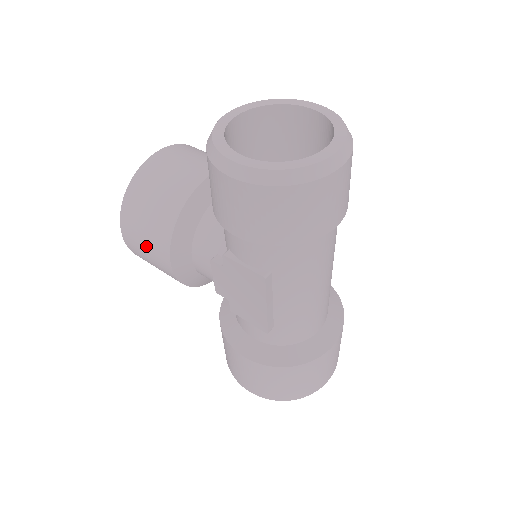
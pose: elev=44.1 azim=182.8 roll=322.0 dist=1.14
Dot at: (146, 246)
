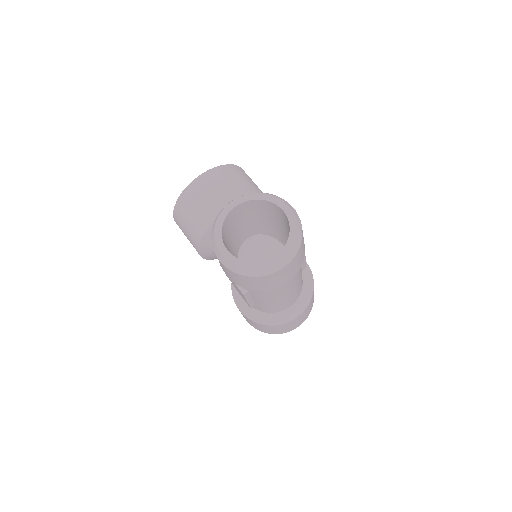
Dot at: (187, 237)
